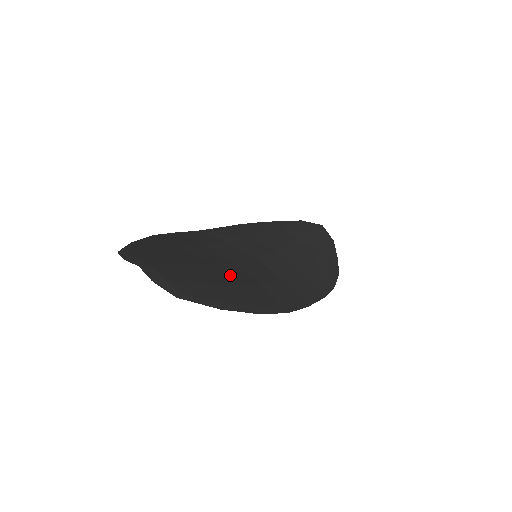
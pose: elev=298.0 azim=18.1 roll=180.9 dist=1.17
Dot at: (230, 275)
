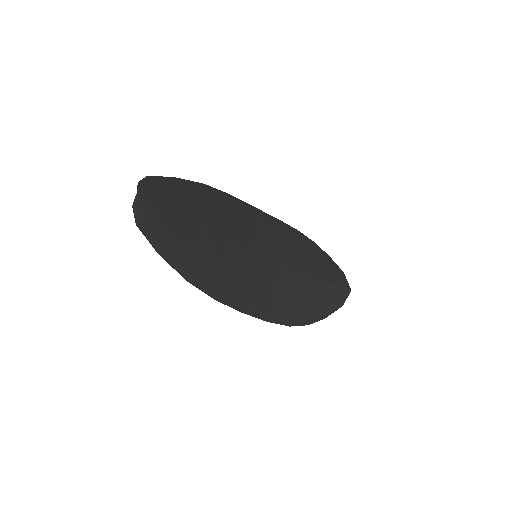
Dot at: (206, 247)
